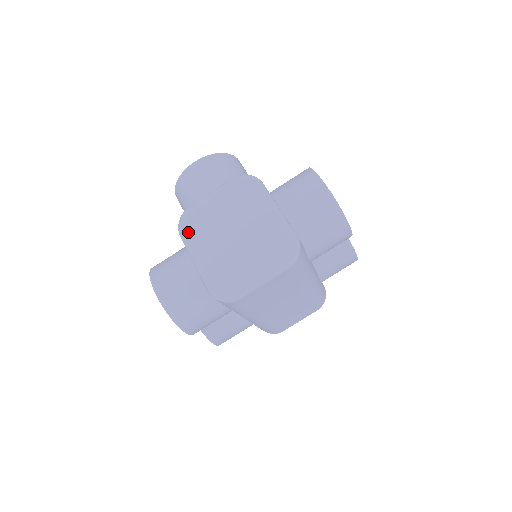
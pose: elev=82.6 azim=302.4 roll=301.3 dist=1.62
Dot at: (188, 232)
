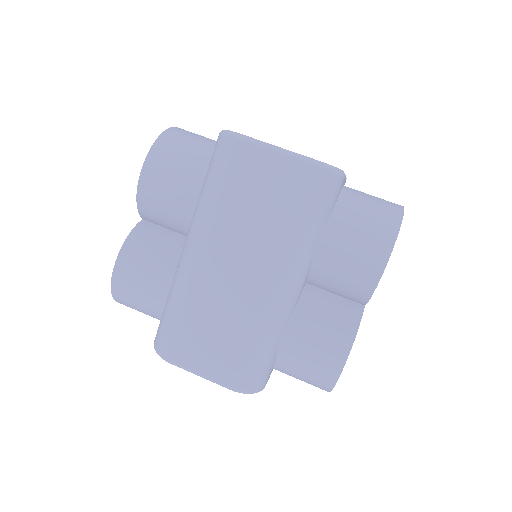
Dot at: occluded
